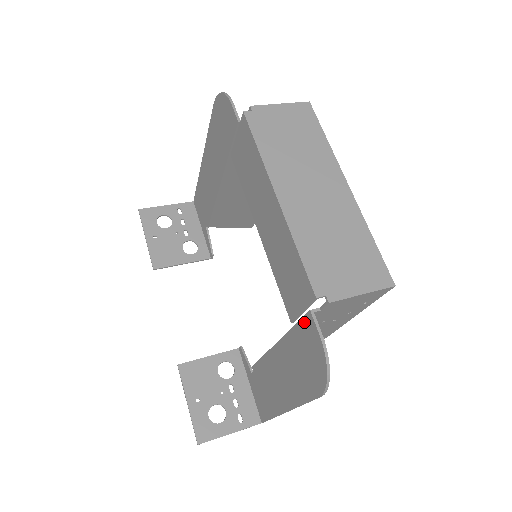
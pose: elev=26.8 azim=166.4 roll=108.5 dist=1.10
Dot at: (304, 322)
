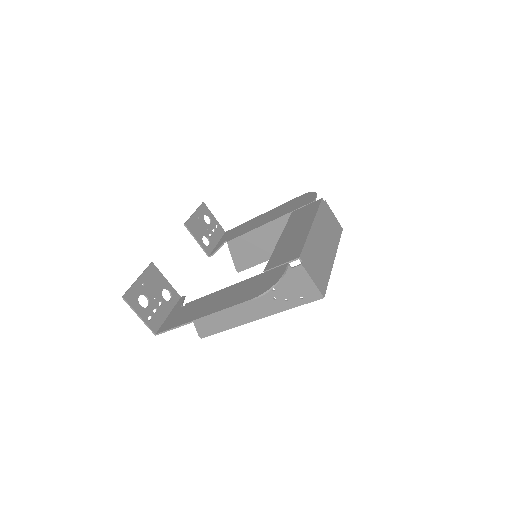
Dot at: (277, 268)
